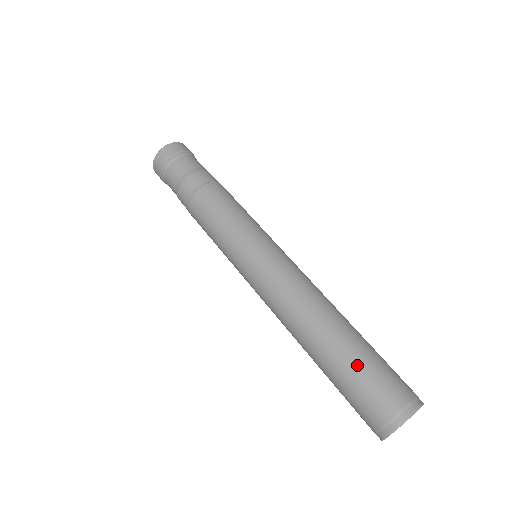
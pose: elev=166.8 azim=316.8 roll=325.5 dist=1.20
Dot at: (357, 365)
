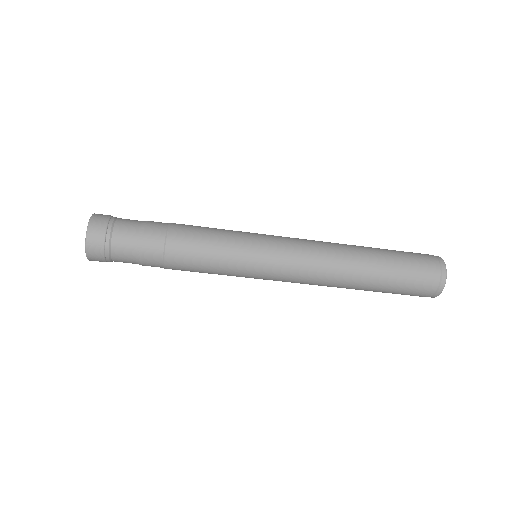
Dot at: (393, 251)
